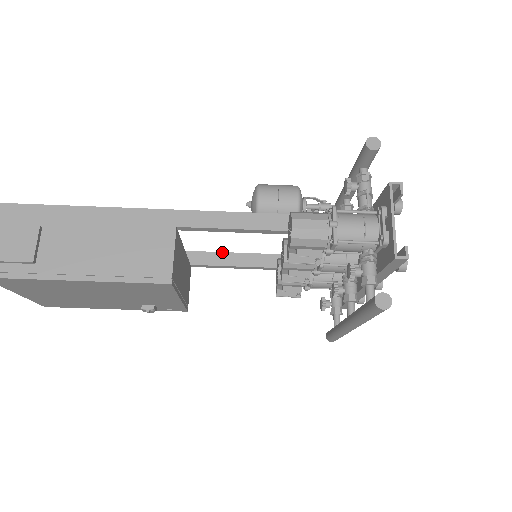
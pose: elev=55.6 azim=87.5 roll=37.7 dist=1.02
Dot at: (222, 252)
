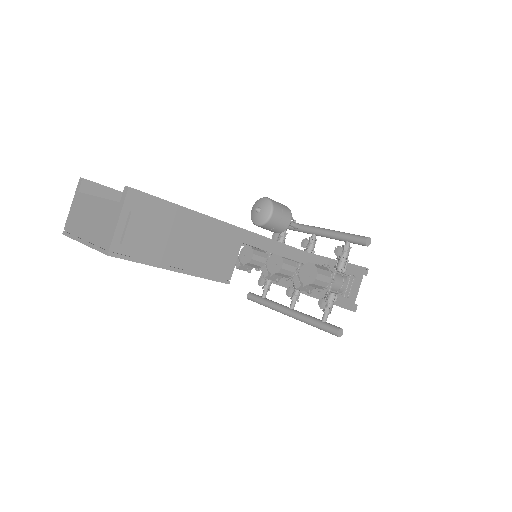
Dot at: occluded
